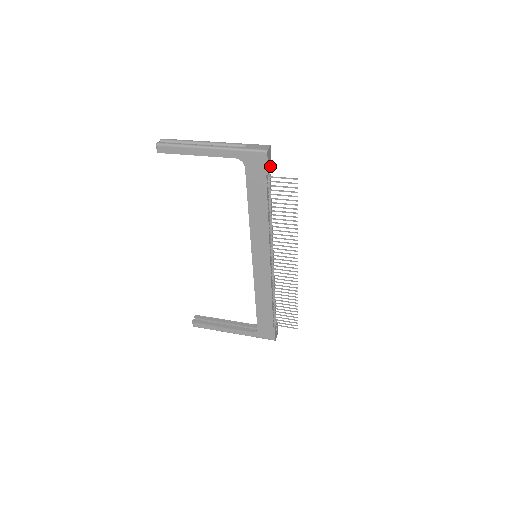
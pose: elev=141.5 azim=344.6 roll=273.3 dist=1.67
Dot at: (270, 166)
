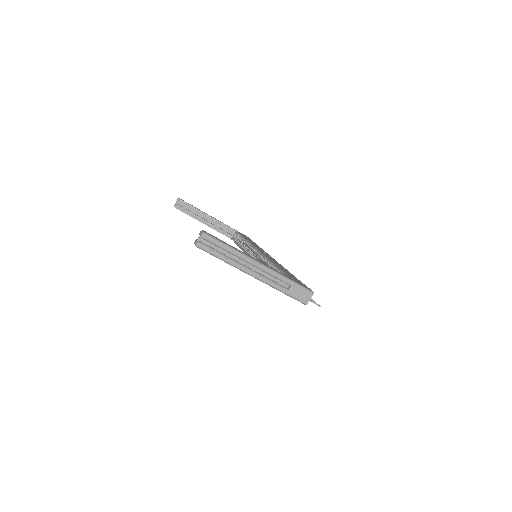
Dot at: occluded
